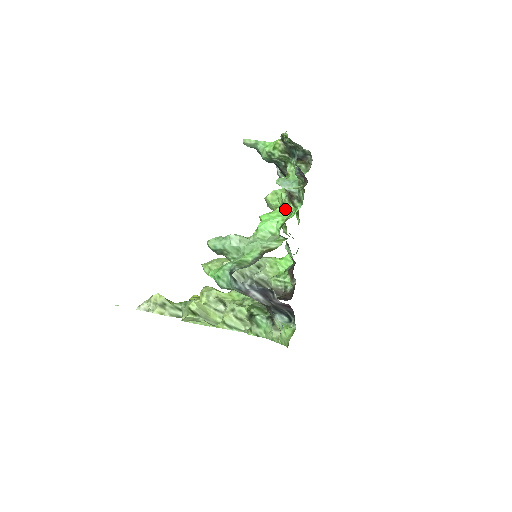
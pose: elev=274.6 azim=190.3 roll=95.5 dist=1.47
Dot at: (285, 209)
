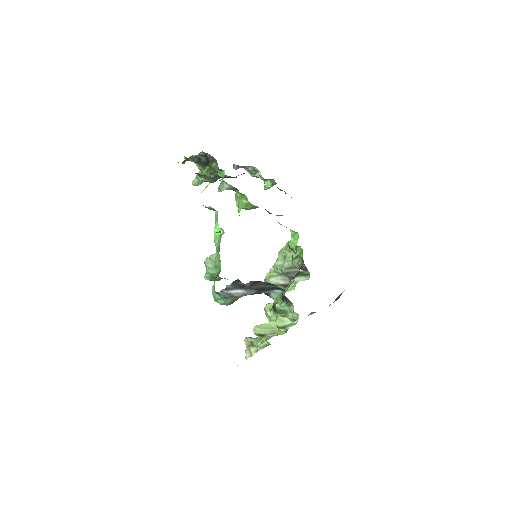
Dot at: occluded
